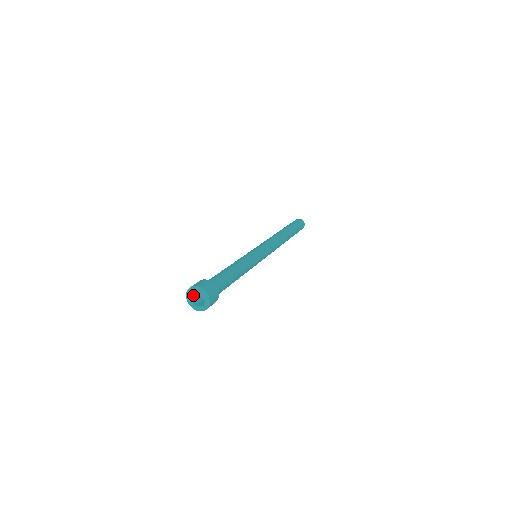
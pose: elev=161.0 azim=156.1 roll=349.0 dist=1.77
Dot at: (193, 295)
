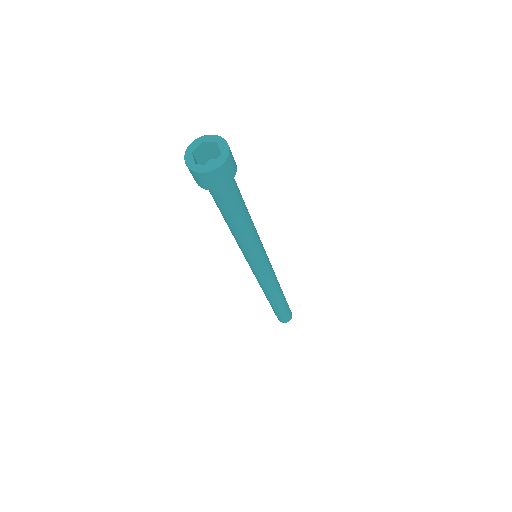
Dot at: occluded
